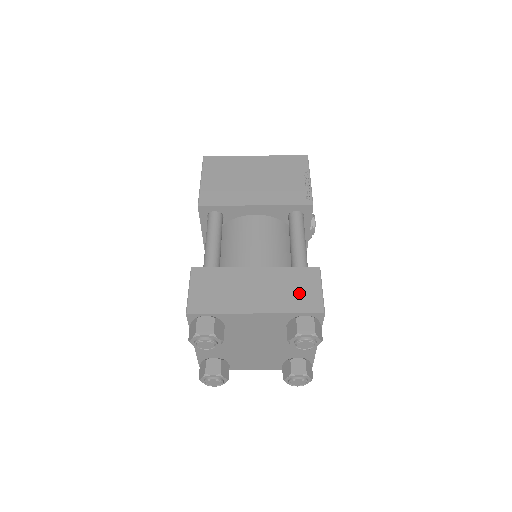
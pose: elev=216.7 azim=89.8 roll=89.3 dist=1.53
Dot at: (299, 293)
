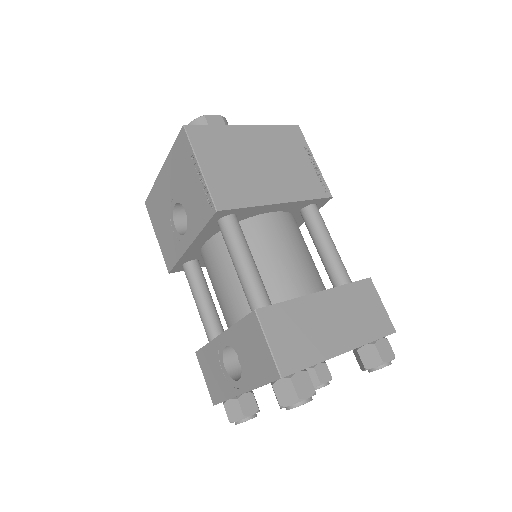
Dot at: (369, 315)
